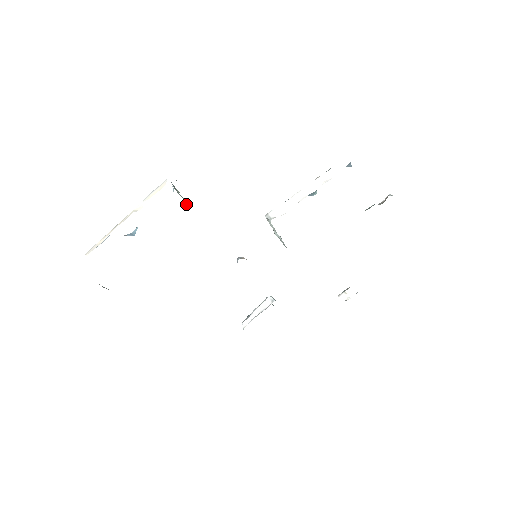
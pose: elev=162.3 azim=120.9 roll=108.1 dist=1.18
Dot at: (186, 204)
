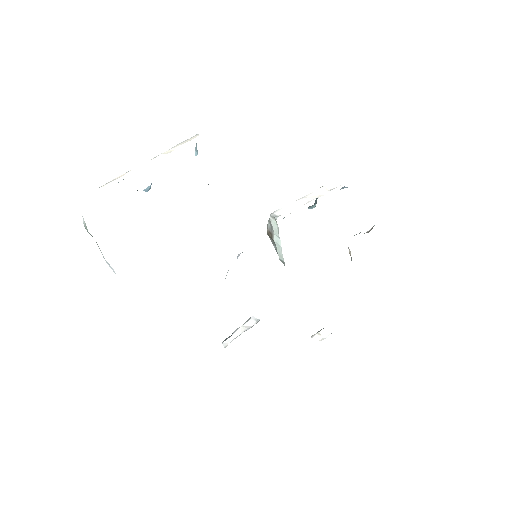
Dot at: occluded
